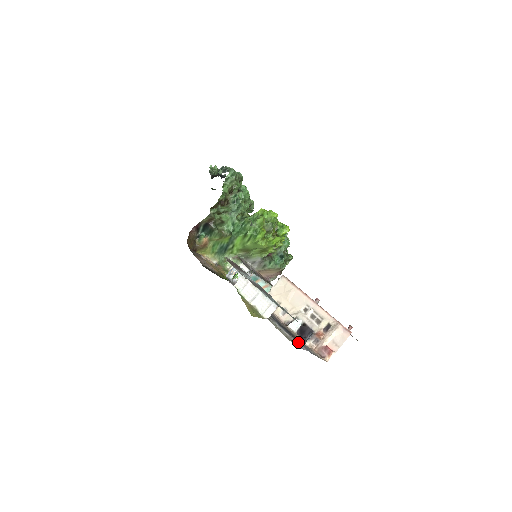
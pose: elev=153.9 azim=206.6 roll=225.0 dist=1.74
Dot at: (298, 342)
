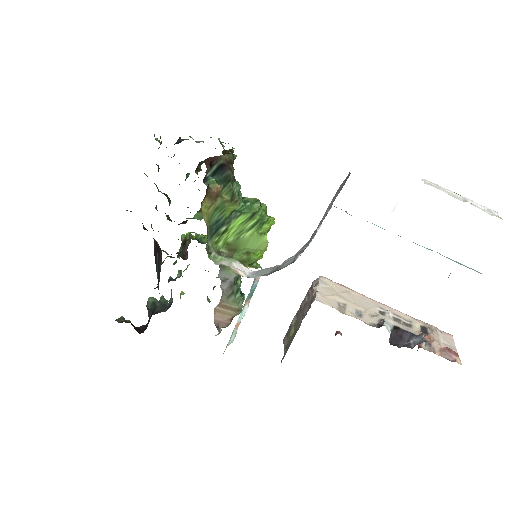
Dot at: occluded
